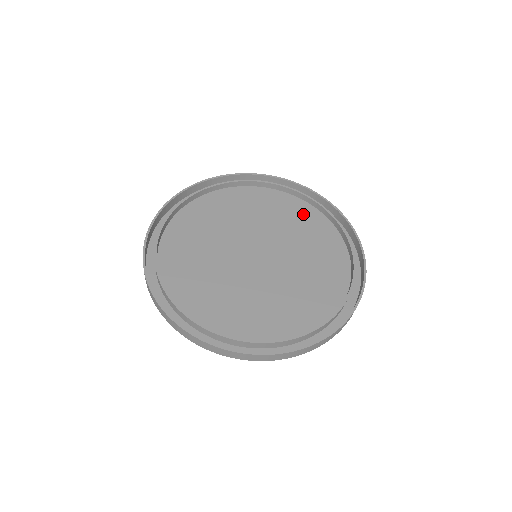
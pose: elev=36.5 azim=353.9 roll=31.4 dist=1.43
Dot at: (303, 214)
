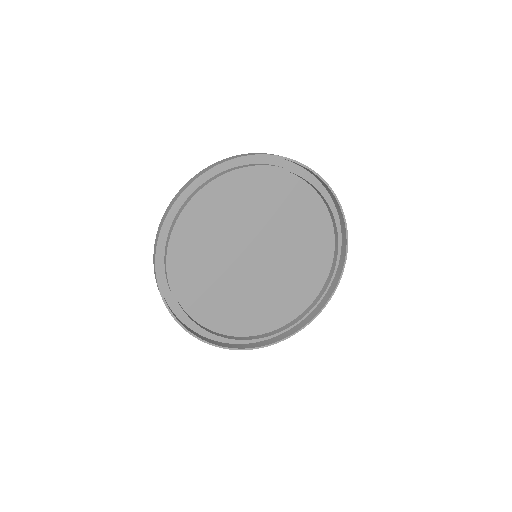
Dot at: (300, 198)
